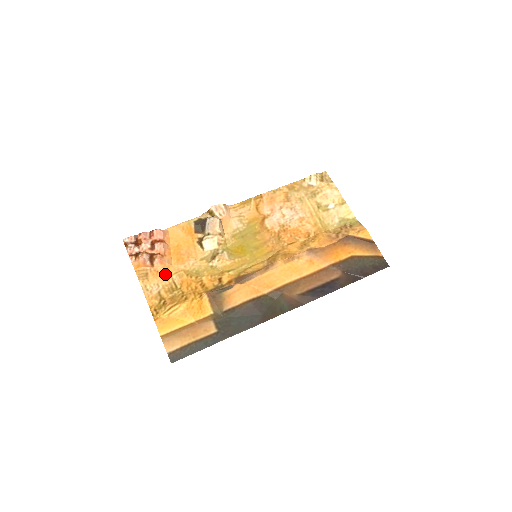
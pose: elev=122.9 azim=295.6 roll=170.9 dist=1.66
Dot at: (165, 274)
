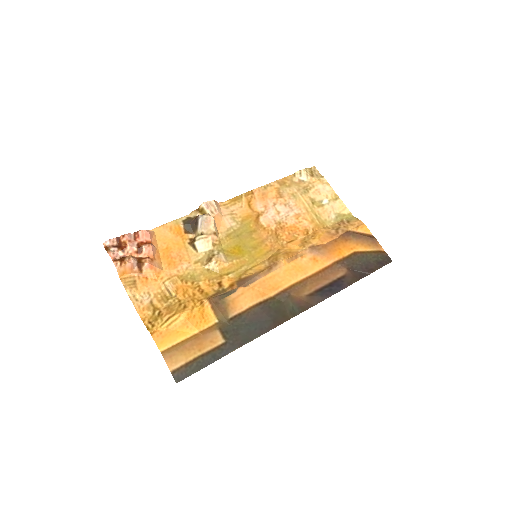
Dot at: (156, 281)
